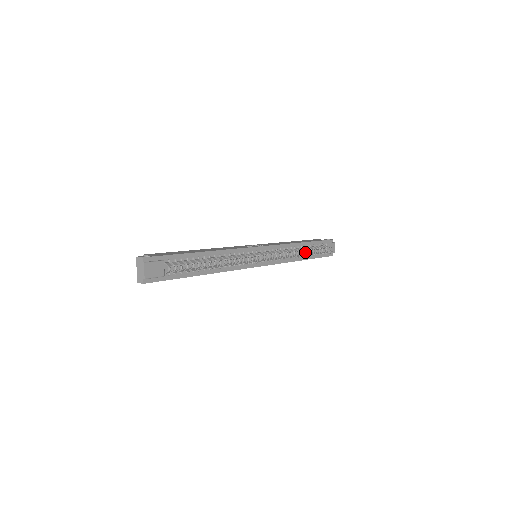
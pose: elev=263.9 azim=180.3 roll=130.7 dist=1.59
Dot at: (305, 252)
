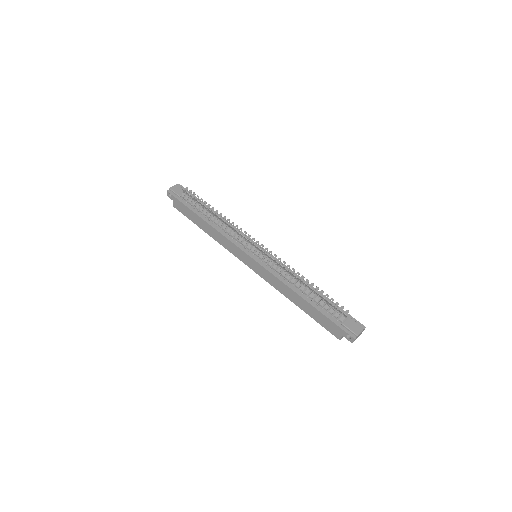
Dot at: (312, 297)
